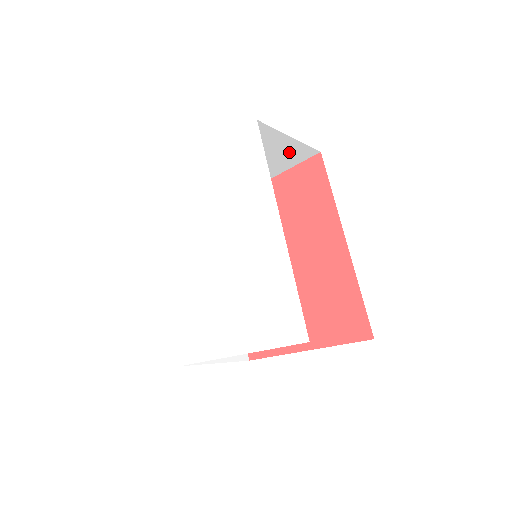
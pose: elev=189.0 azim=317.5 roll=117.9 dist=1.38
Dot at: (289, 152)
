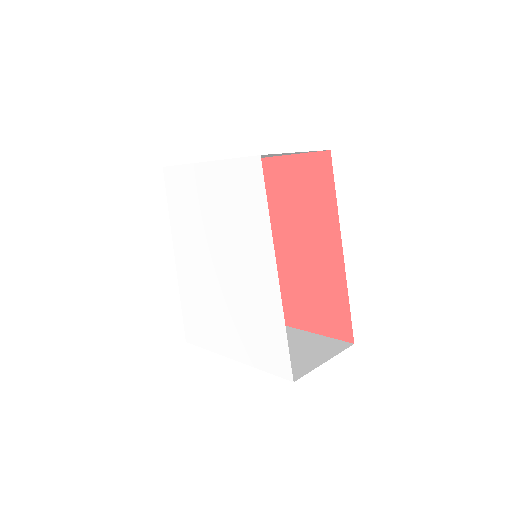
Dot at: occluded
